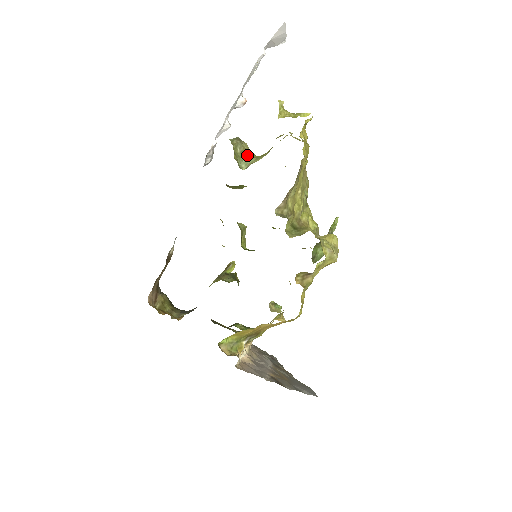
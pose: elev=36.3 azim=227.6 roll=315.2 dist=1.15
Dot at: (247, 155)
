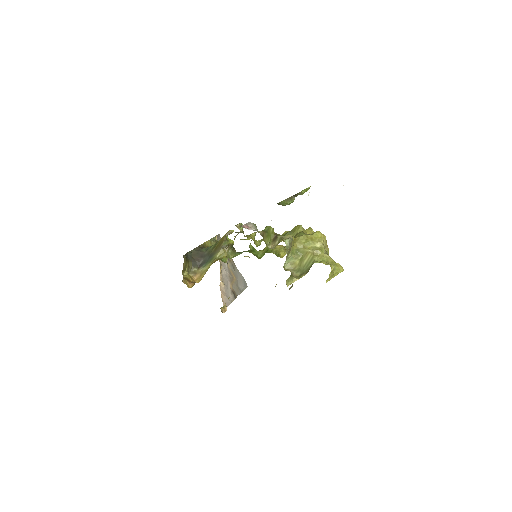
Dot at: (291, 253)
